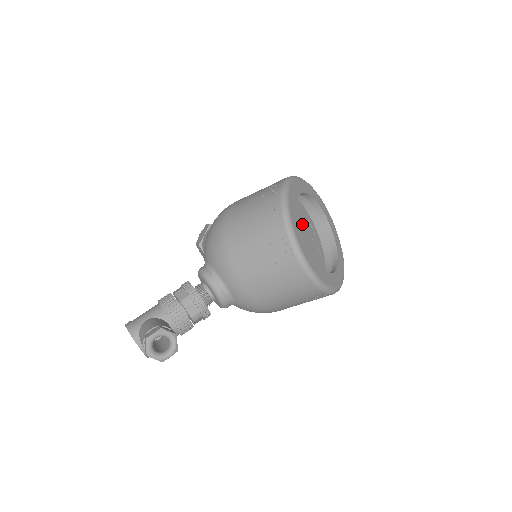
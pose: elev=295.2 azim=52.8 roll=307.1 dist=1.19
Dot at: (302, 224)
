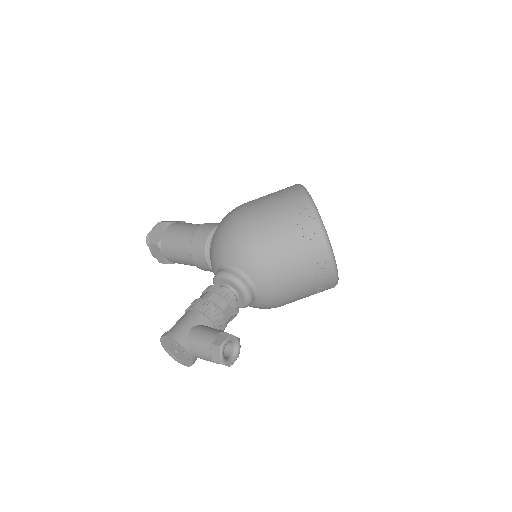
Dot at: occluded
